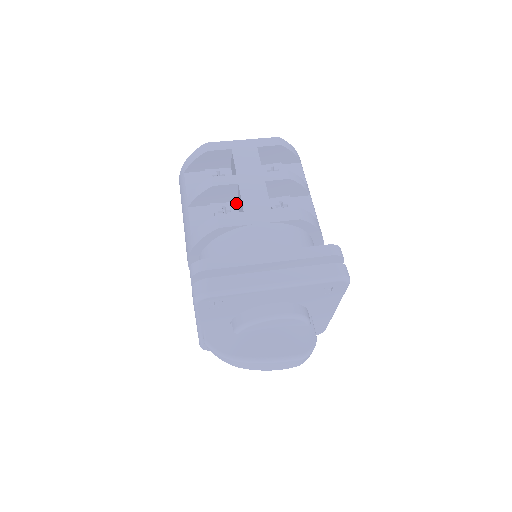
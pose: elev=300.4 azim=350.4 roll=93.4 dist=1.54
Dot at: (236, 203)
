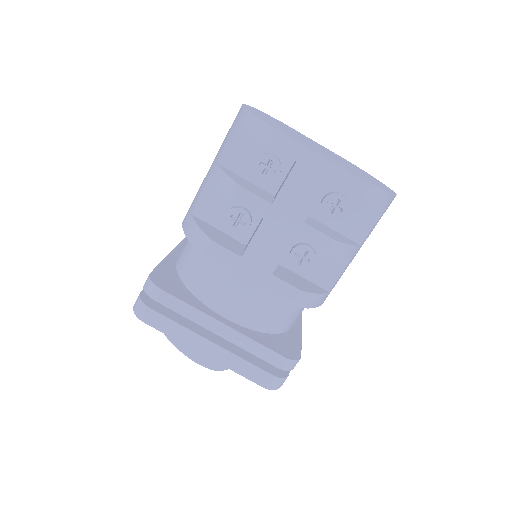
Dot at: occluded
